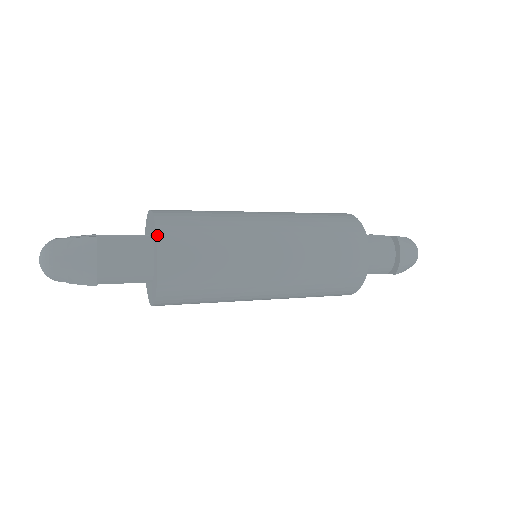
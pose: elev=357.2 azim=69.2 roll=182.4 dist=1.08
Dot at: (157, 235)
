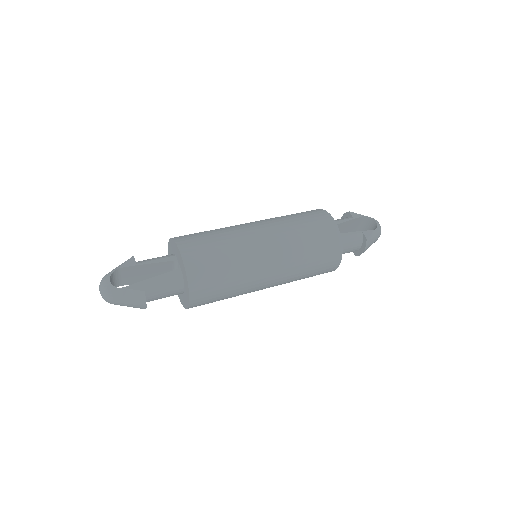
Dot at: (189, 290)
